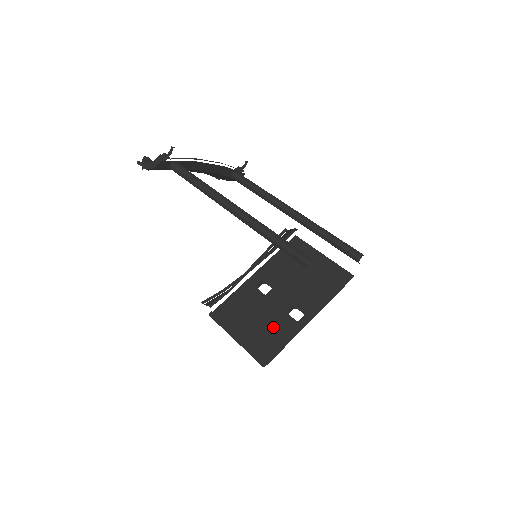
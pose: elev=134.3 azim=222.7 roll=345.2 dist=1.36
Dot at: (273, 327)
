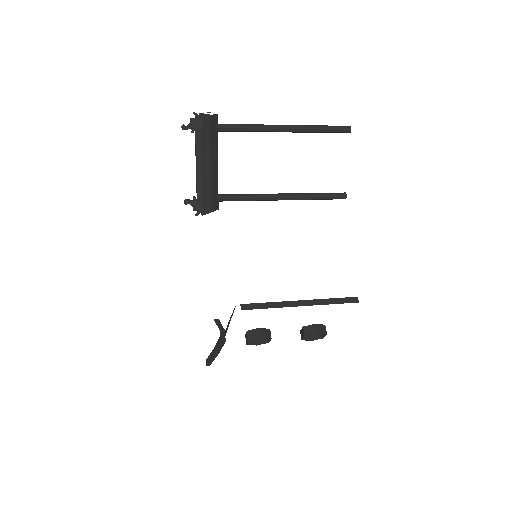
Dot at: occluded
